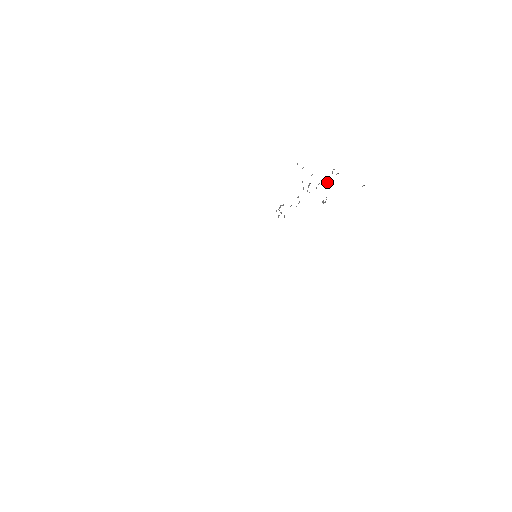
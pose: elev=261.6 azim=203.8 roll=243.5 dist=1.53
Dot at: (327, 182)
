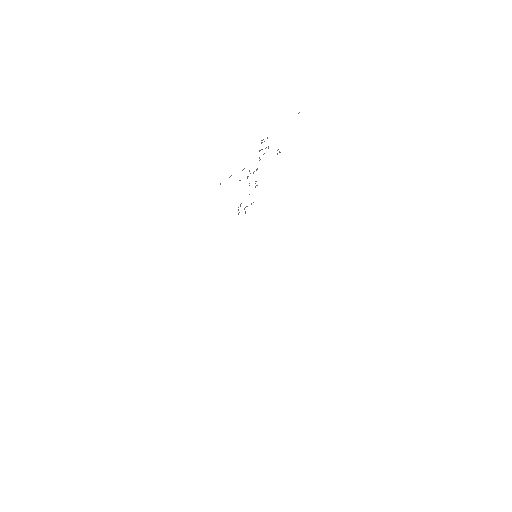
Dot at: occluded
